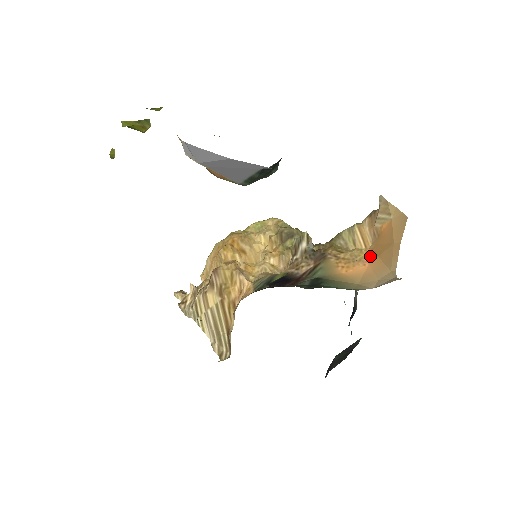
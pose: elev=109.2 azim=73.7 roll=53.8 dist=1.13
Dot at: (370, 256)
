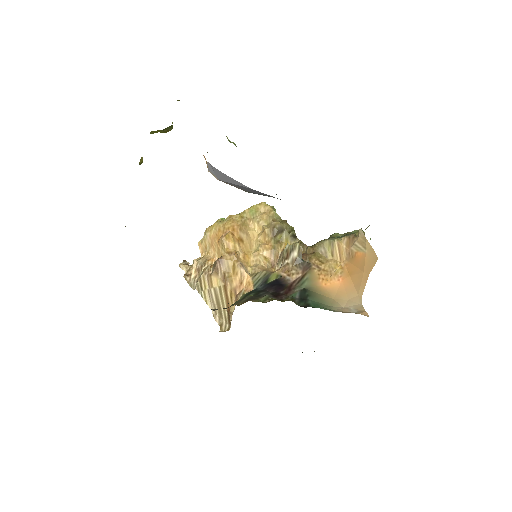
Dot at: (343, 272)
